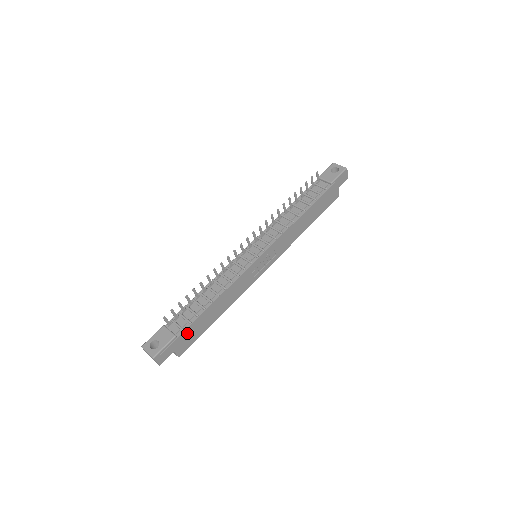
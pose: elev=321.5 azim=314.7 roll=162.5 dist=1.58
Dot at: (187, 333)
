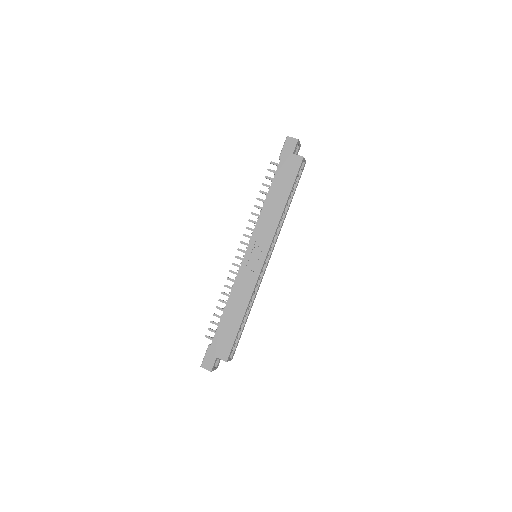
Dot at: (218, 340)
